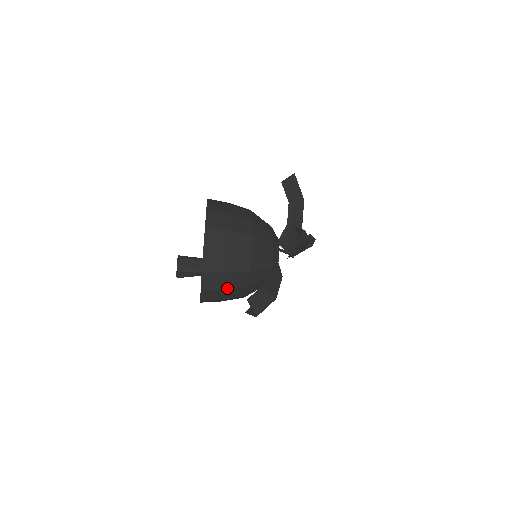
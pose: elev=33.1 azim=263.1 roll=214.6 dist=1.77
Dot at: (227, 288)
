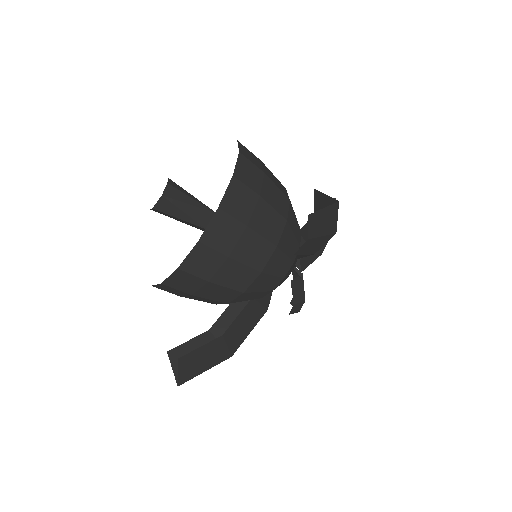
Dot at: (265, 199)
